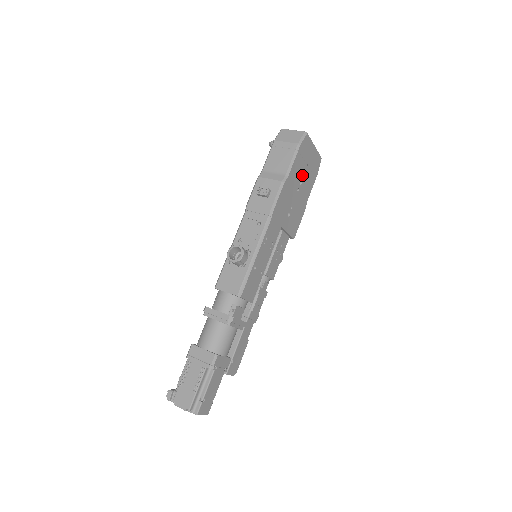
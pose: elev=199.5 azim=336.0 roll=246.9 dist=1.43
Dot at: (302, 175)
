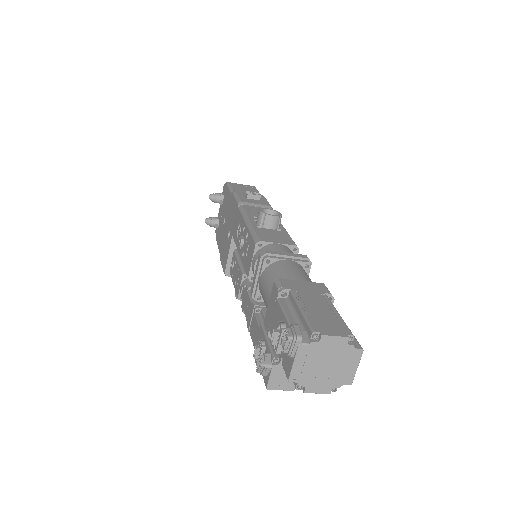
Dot at: occluded
